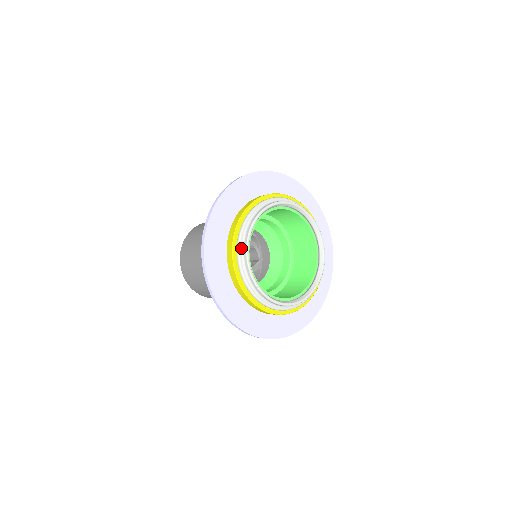
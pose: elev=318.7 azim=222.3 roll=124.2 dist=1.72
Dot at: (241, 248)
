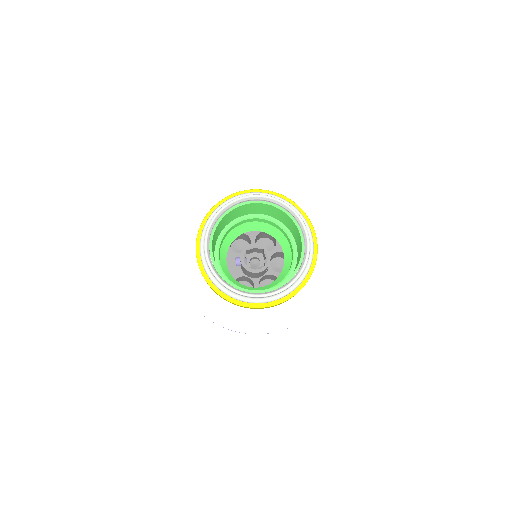
Dot at: (210, 219)
